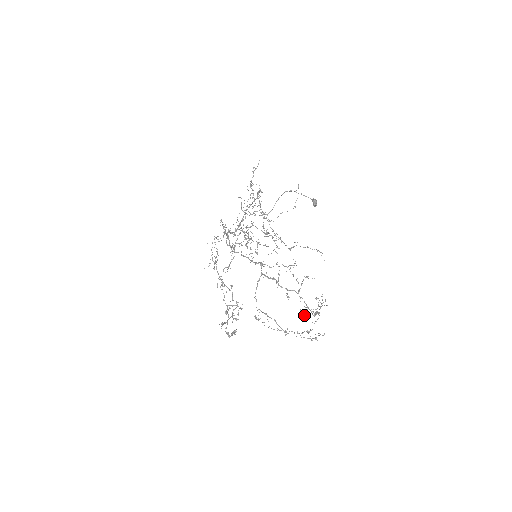
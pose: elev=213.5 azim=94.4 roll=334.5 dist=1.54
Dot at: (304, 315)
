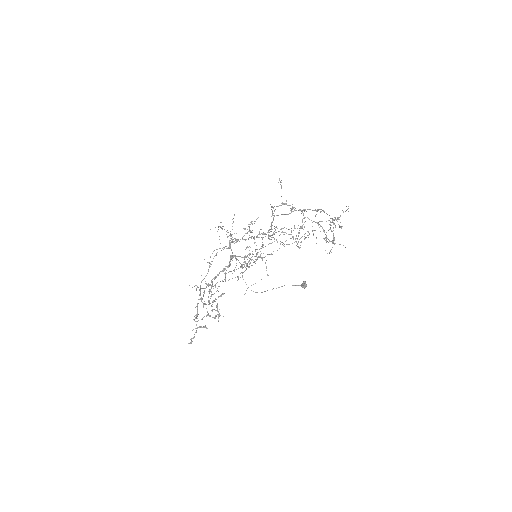
Dot at: occluded
